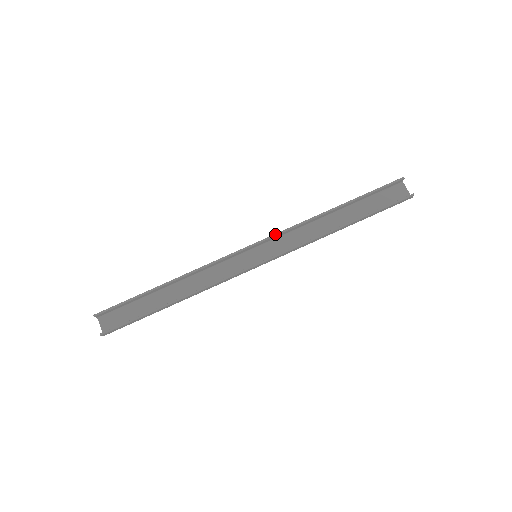
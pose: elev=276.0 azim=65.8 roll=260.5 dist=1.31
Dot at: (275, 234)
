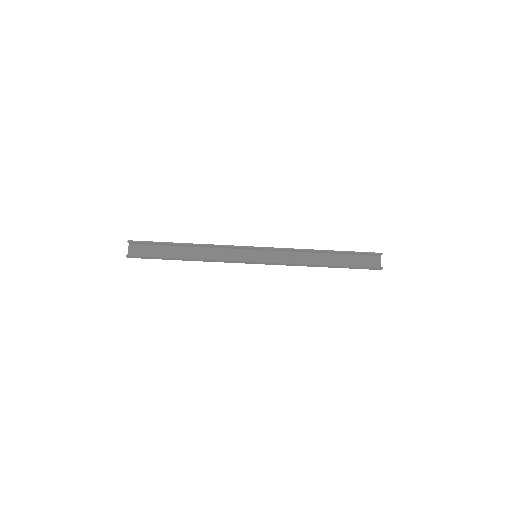
Dot at: (276, 248)
